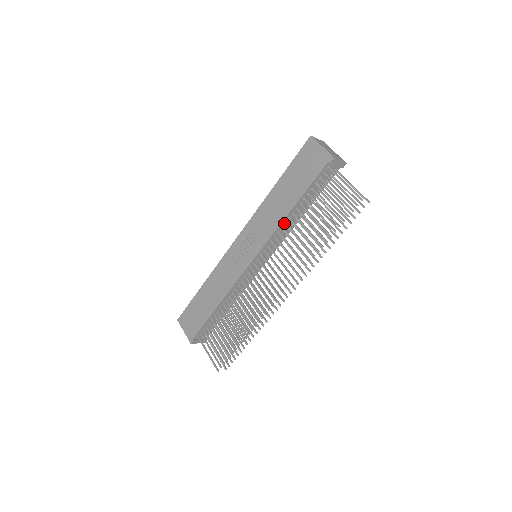
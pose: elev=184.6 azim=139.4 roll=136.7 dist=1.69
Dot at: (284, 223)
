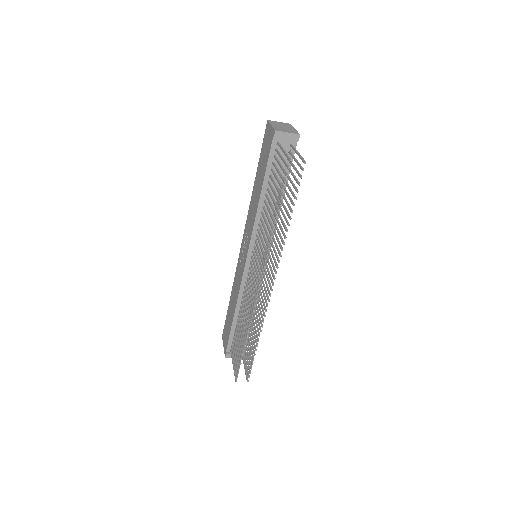
Dot at: occluded
